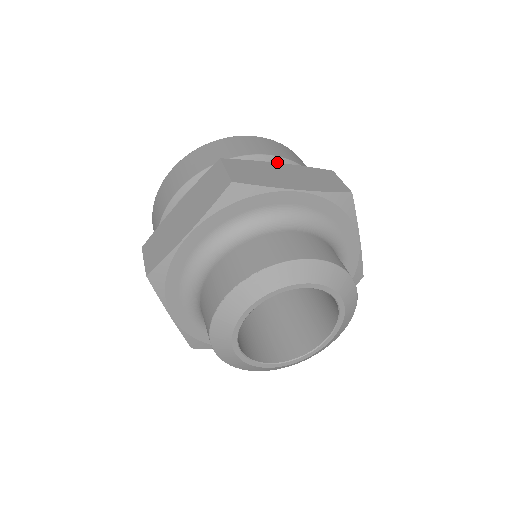
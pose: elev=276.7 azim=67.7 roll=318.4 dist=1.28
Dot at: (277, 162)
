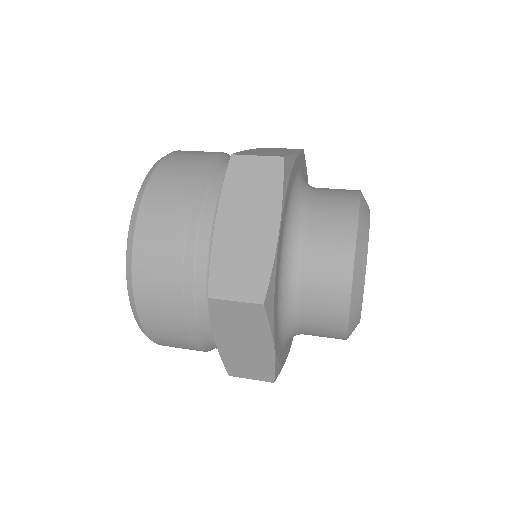
Dot at: (229, 156)
